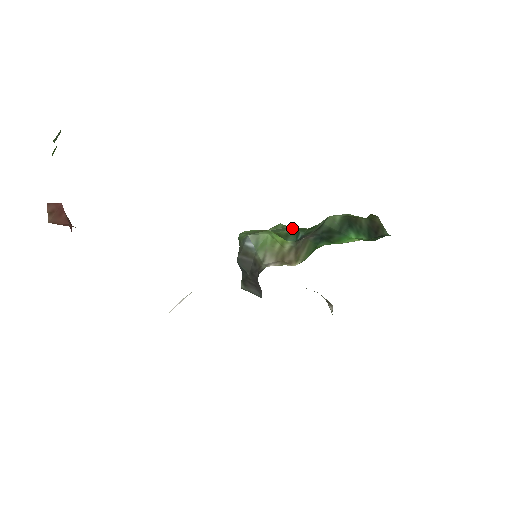
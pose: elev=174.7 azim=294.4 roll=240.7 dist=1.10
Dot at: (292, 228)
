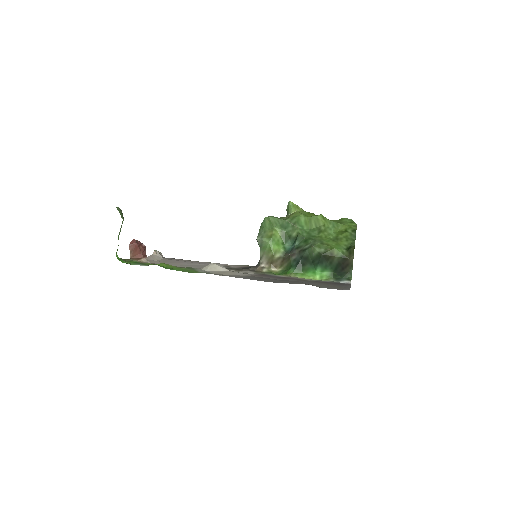
Dot at: (296, 232)
